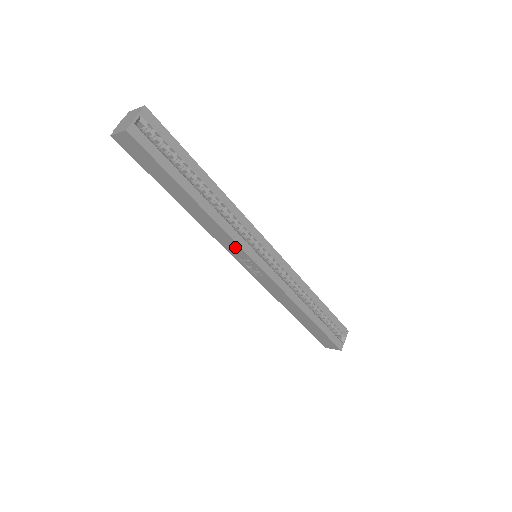
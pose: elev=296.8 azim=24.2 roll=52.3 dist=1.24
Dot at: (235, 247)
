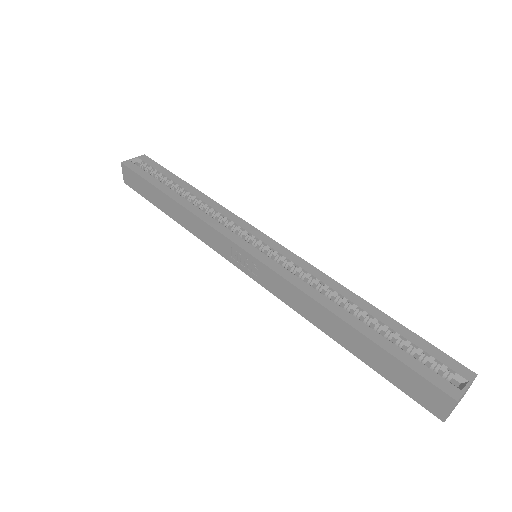
Dot at: (217, 237)
